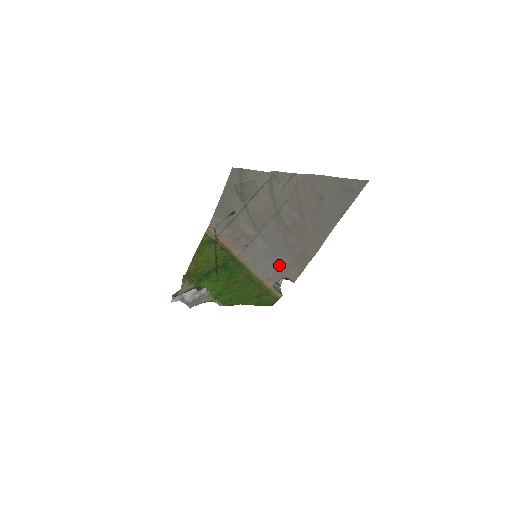
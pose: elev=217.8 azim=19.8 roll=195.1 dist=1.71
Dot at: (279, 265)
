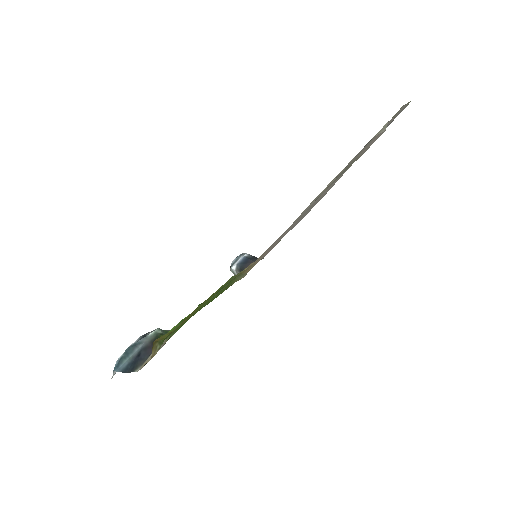
Dot at: occluded
